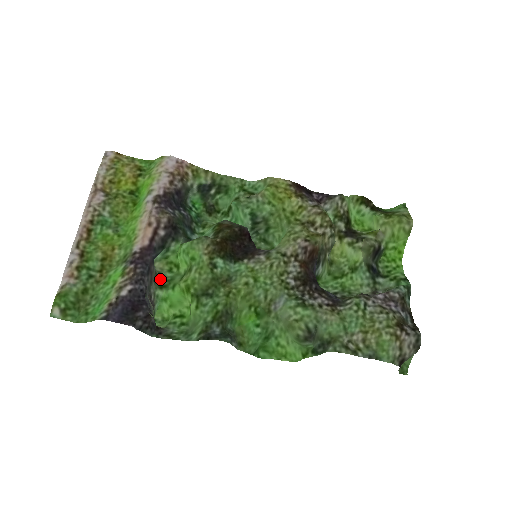
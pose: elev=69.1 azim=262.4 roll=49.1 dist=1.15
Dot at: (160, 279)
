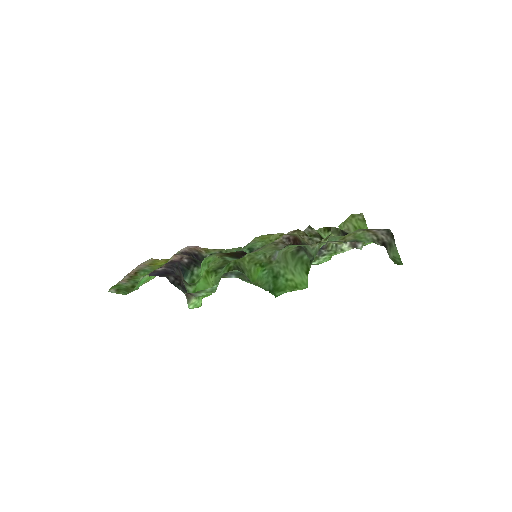
Dot at: (189, 284)
